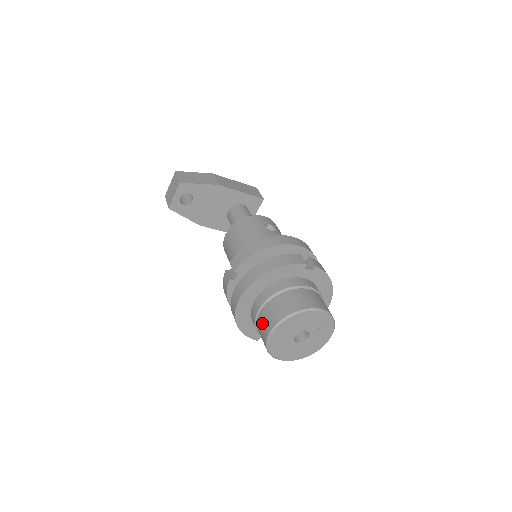
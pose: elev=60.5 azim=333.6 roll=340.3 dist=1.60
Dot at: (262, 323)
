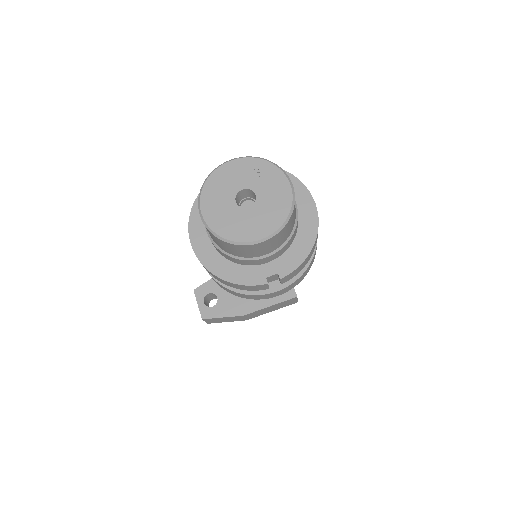
Dot at: occluded
